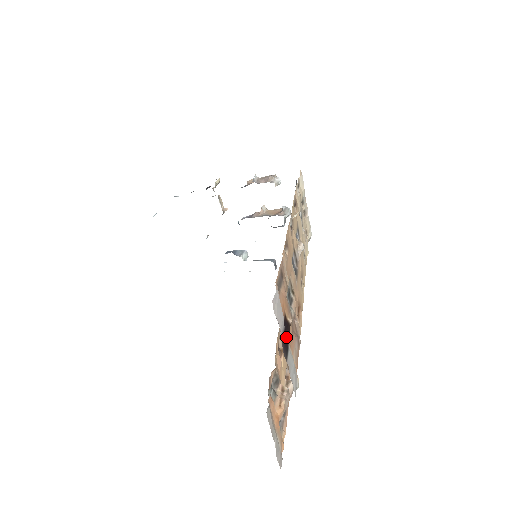
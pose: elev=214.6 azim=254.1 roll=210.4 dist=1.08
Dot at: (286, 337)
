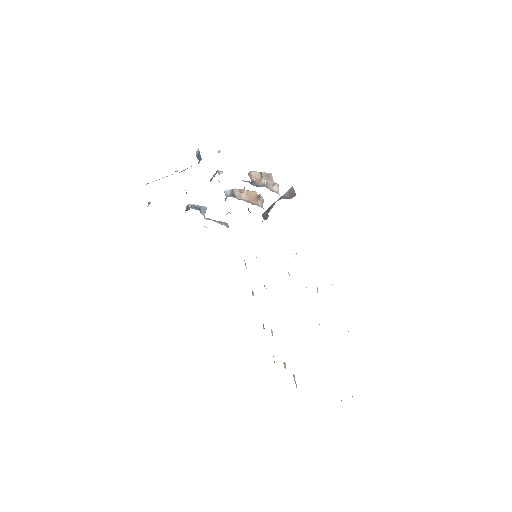
Dot at: occluded
